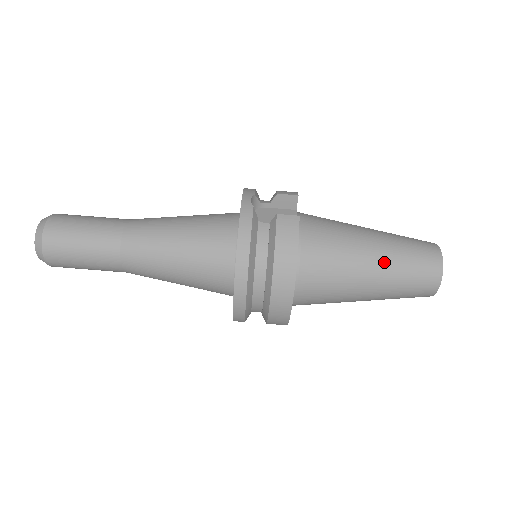
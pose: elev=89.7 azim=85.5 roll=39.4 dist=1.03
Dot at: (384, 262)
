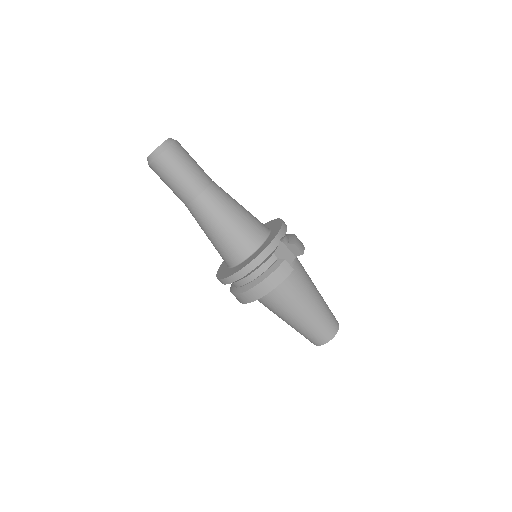
Dot at: (309, 317)
